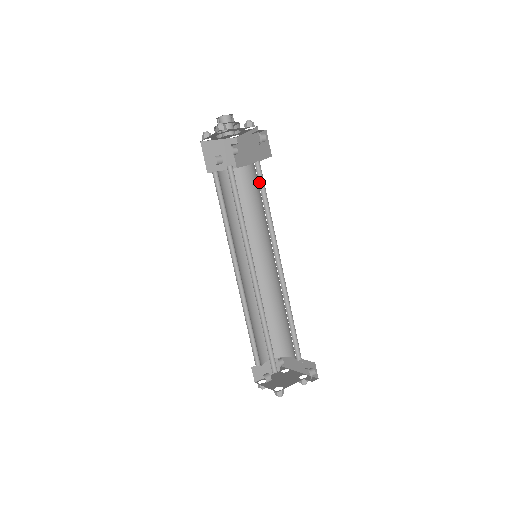
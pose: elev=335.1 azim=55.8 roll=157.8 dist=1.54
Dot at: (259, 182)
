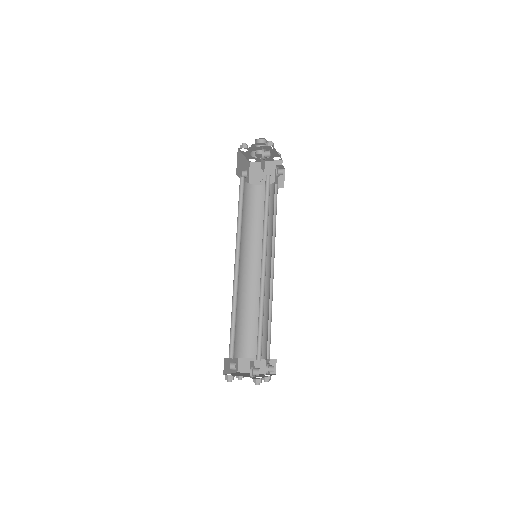
Dot at: (267, 192)
